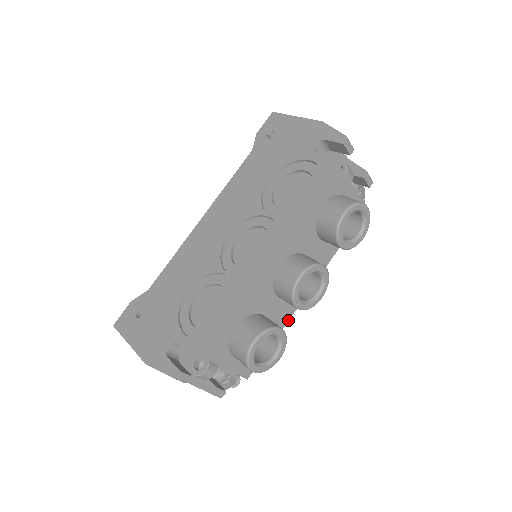
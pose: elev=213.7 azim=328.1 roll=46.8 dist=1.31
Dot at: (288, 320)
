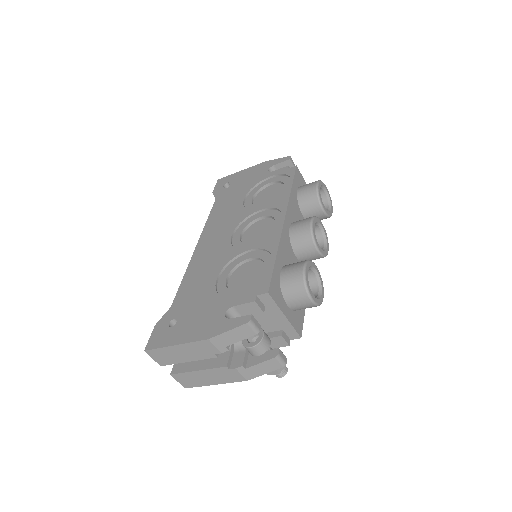
Dot at: occluded
